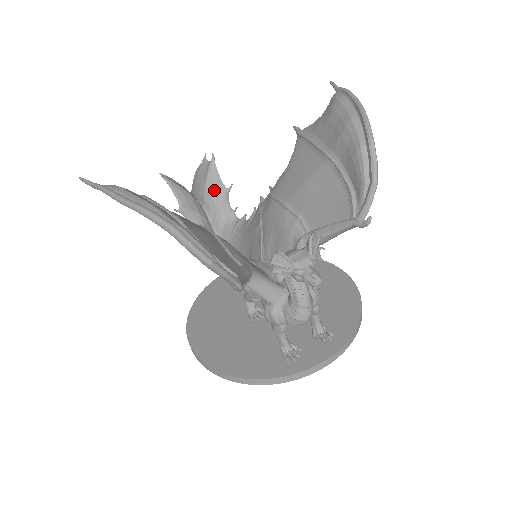
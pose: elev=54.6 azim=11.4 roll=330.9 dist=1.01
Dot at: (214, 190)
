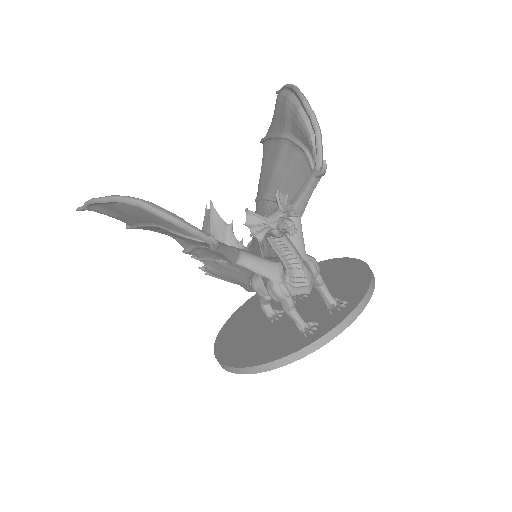
Dot at: (218, 230)
